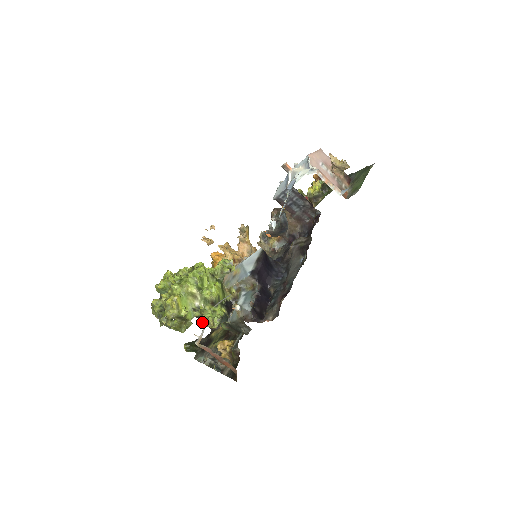
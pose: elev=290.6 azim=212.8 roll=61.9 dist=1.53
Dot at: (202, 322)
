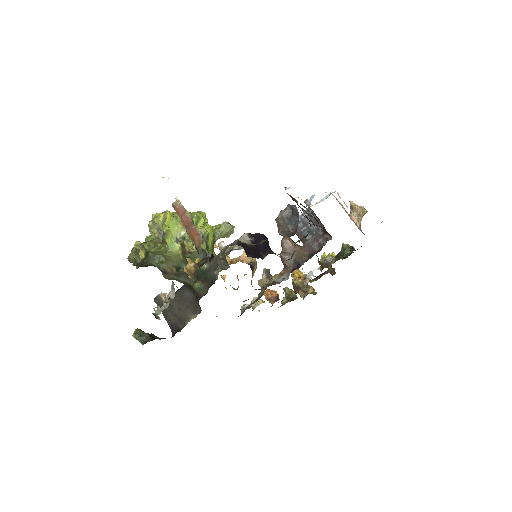
Dot at: (180, 243)
